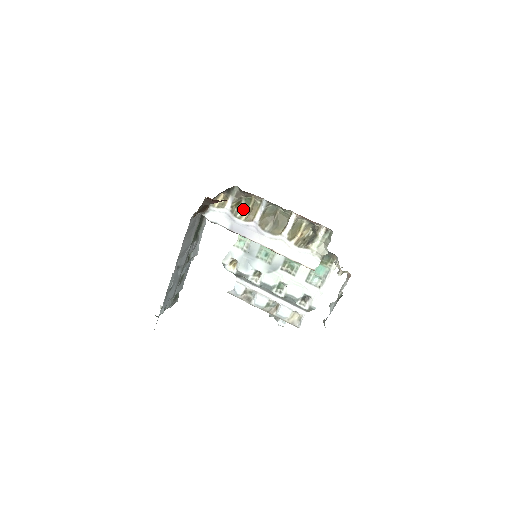
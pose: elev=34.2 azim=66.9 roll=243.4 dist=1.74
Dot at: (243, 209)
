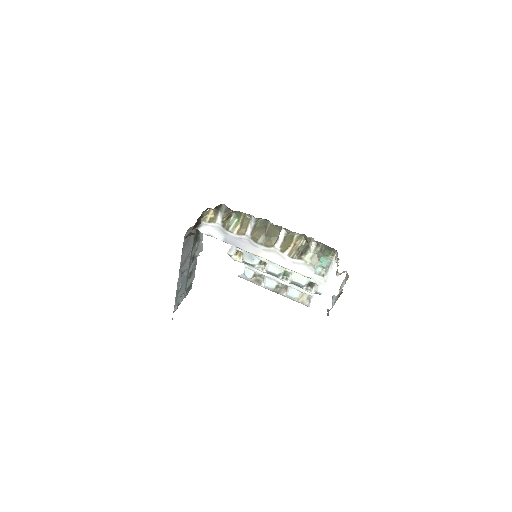
Dot at: (234, 222)
